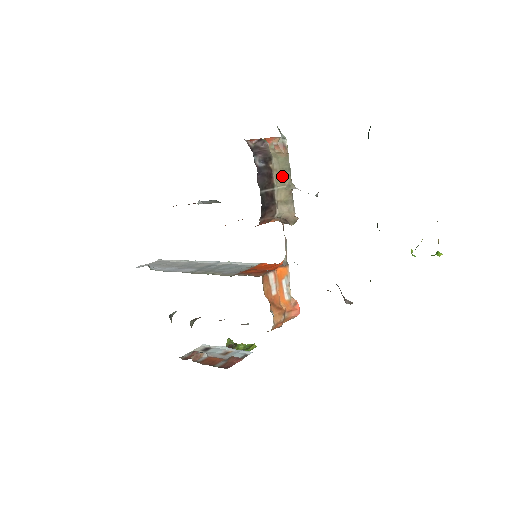
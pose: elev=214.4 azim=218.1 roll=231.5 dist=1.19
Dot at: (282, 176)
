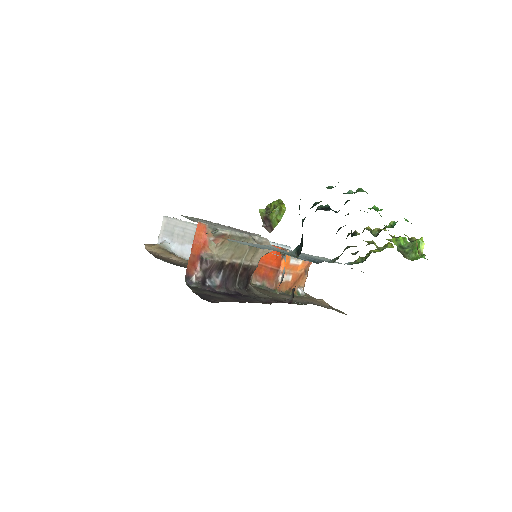
Dot at: (240, 250)
